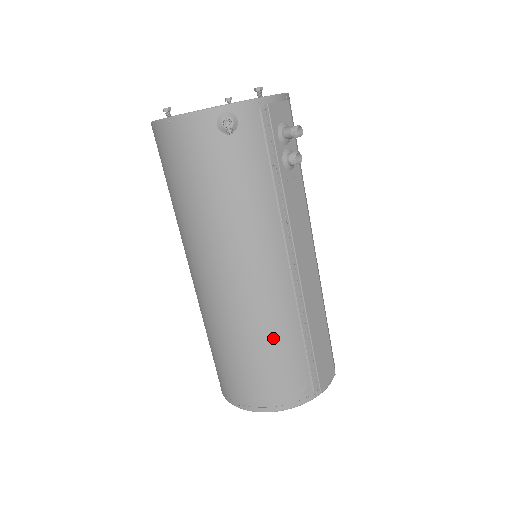
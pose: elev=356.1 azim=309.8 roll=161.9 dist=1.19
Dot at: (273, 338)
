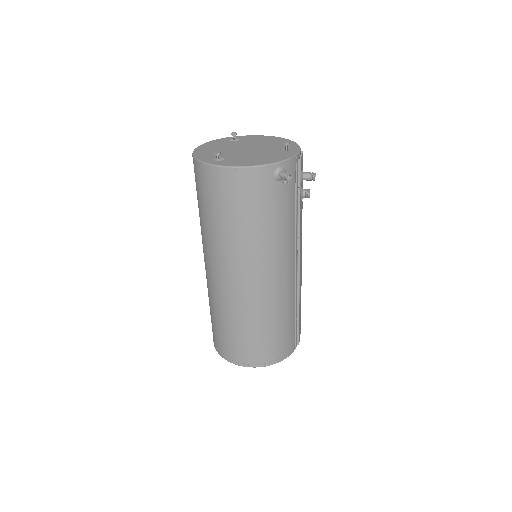
Dot at: (282, 315)
